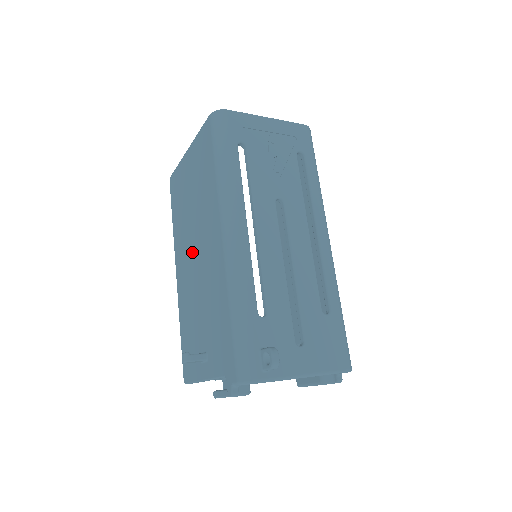
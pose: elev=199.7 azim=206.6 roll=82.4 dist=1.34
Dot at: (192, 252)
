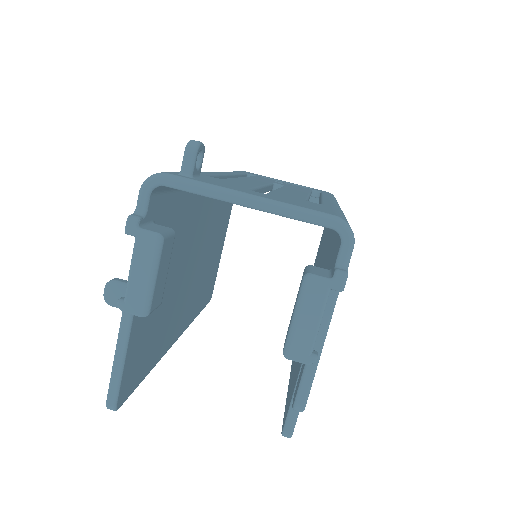
Dot at: occluded
